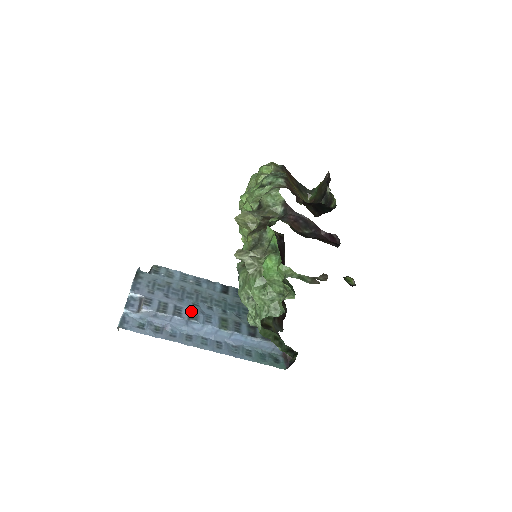
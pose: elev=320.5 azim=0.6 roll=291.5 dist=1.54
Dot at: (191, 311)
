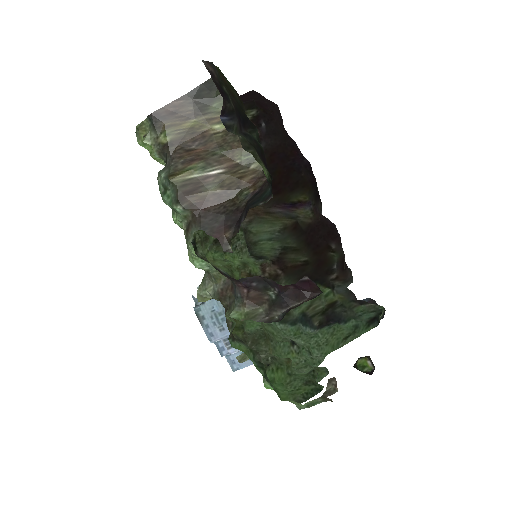
Dot at: occluded
